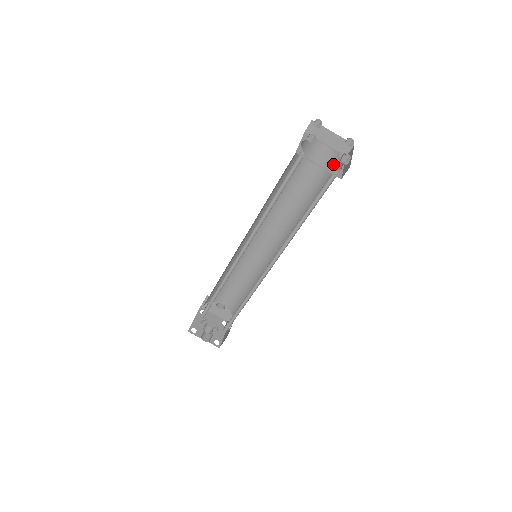
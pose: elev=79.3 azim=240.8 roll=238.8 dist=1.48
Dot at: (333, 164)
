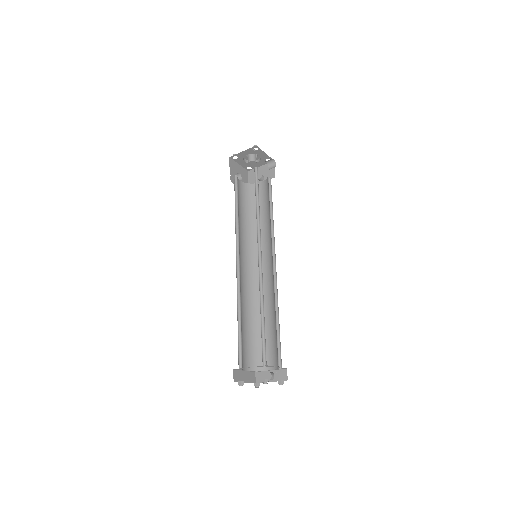
Dot at: (277, 361)
